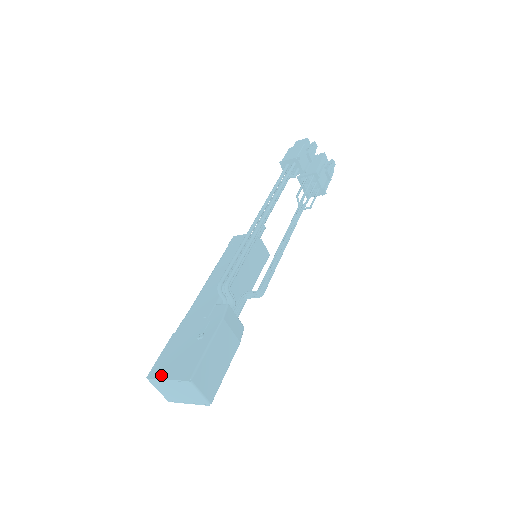
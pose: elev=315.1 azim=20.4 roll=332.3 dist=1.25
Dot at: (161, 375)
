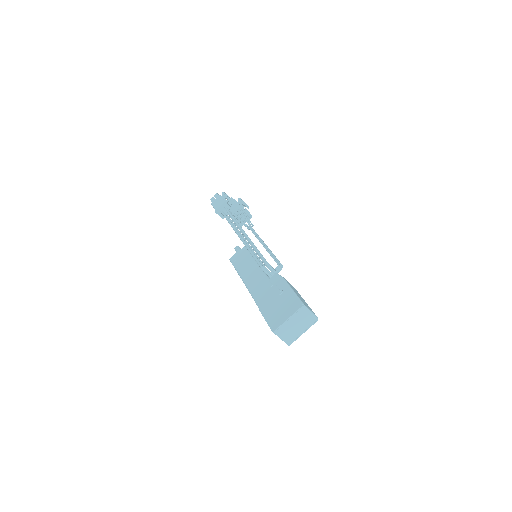
Dot at: (281, 321)
